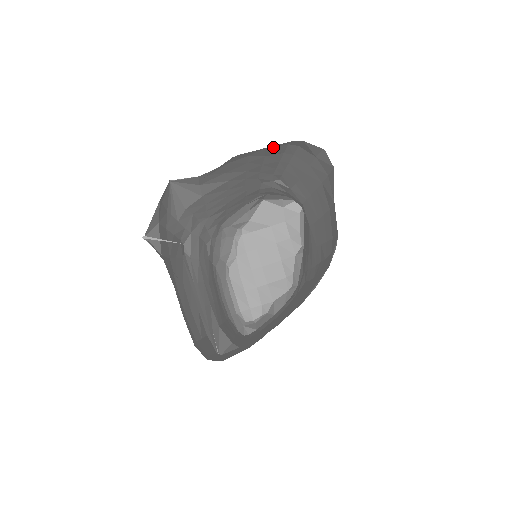
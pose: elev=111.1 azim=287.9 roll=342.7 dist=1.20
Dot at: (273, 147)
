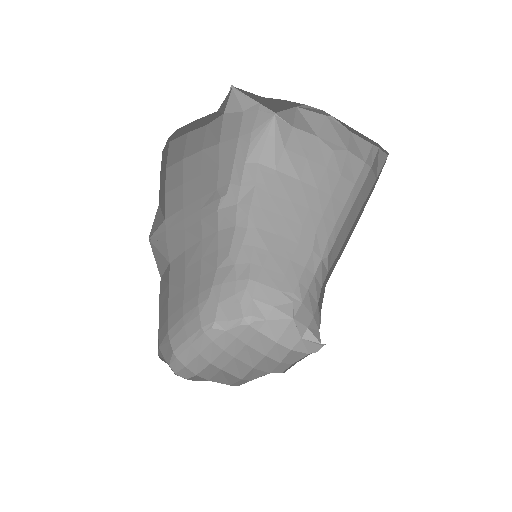
Dot at: (354, 156)
